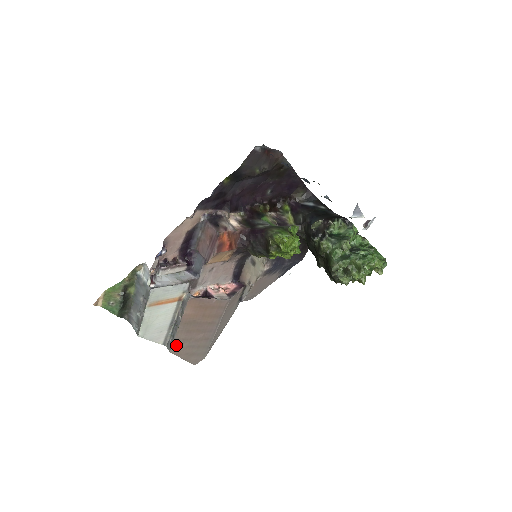
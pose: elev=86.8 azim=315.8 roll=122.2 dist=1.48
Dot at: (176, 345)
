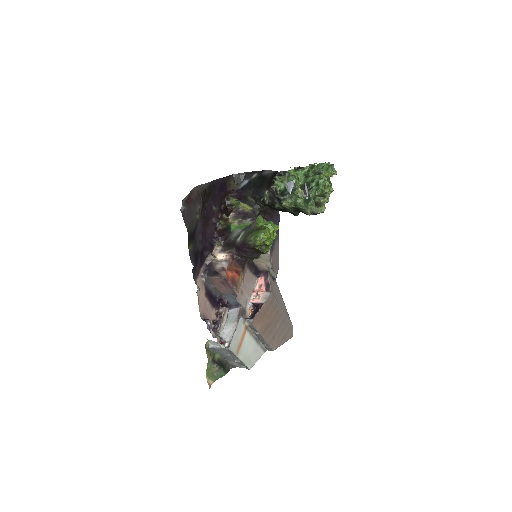
Dot at: (272, 345)
